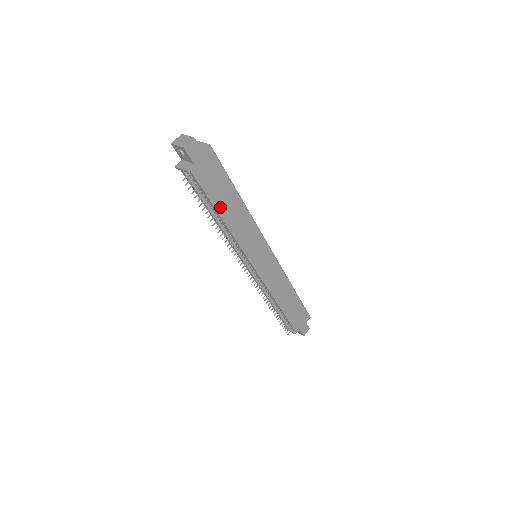
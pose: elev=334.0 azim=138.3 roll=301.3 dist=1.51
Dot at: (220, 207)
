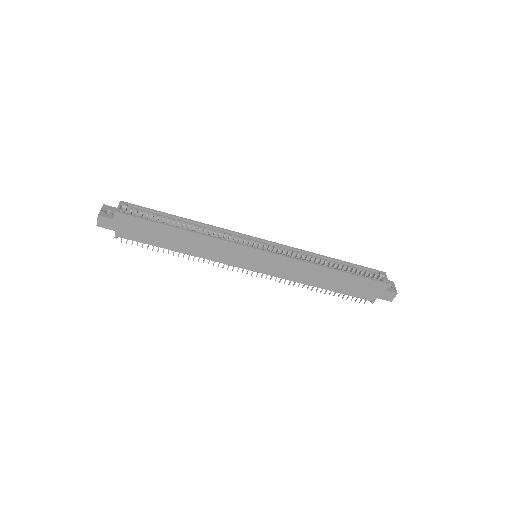
Dot at: (169, 245)
